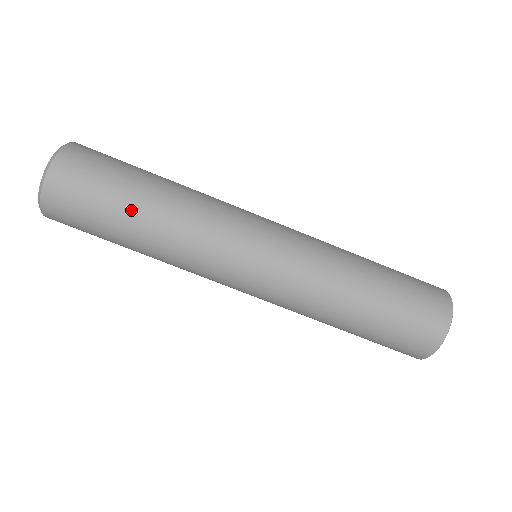
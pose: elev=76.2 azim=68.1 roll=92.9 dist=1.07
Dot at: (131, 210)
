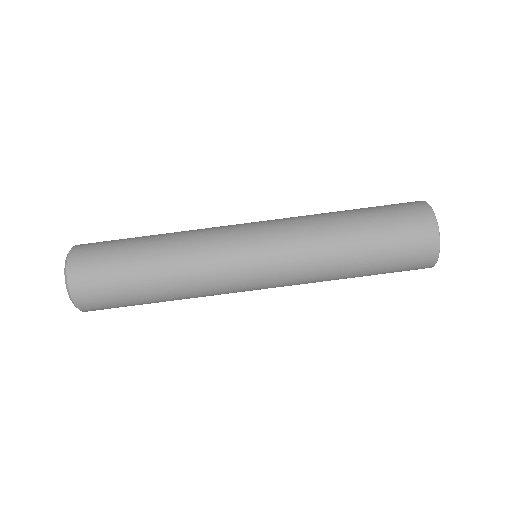
Dot at: (140, 261)
